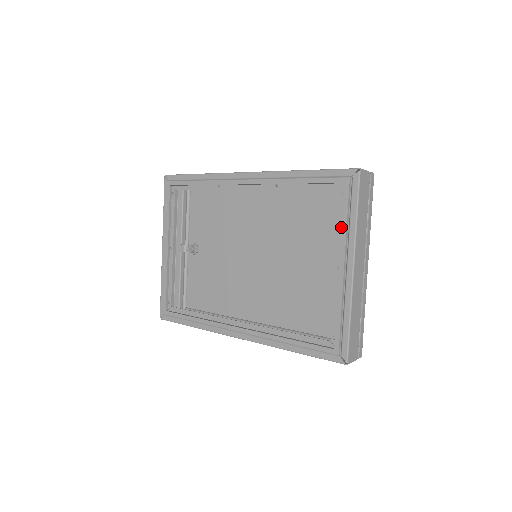
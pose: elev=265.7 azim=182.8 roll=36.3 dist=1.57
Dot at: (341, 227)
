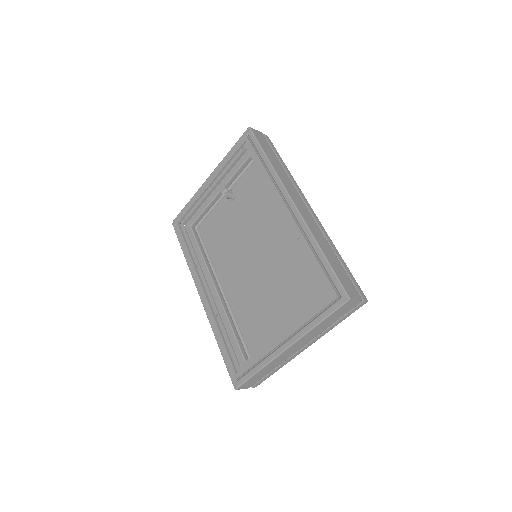
Dot at: (305, 317)
